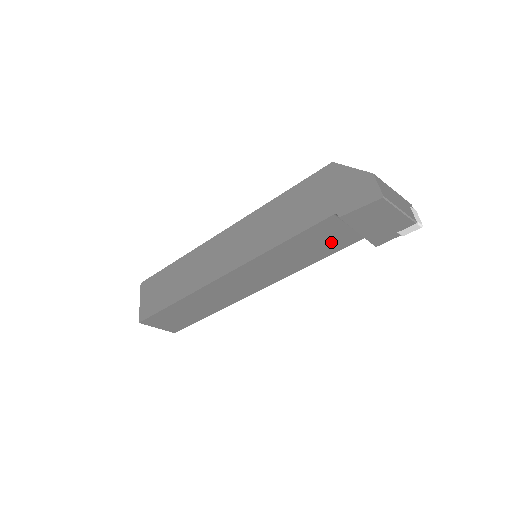
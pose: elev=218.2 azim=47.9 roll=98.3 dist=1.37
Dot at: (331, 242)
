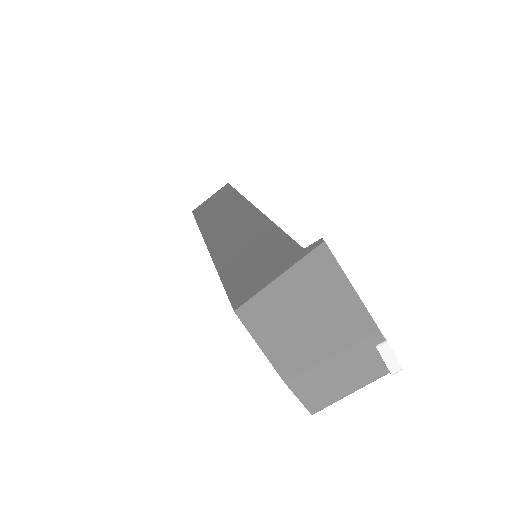
Dot at: occluded
